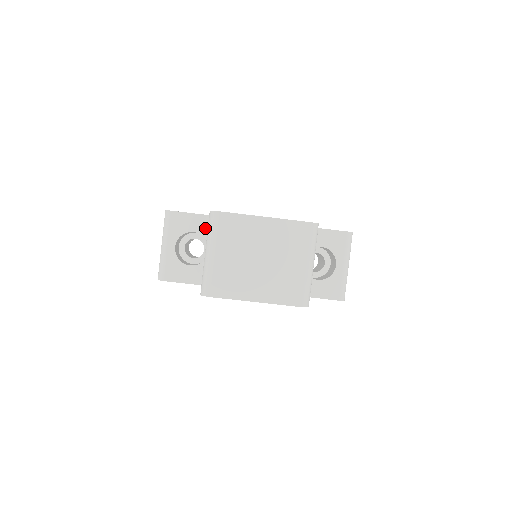
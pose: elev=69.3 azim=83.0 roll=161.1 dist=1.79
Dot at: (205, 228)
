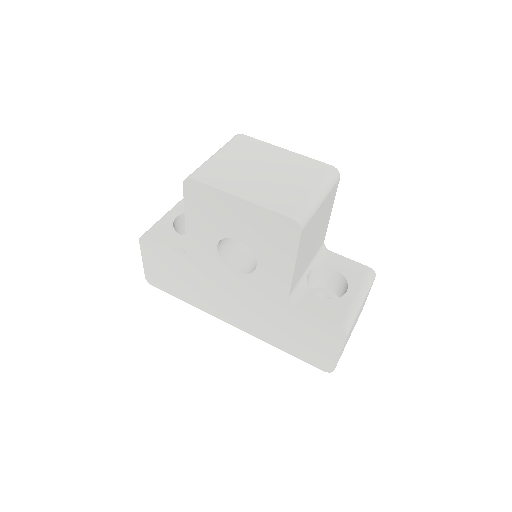
Dot at: occluded
